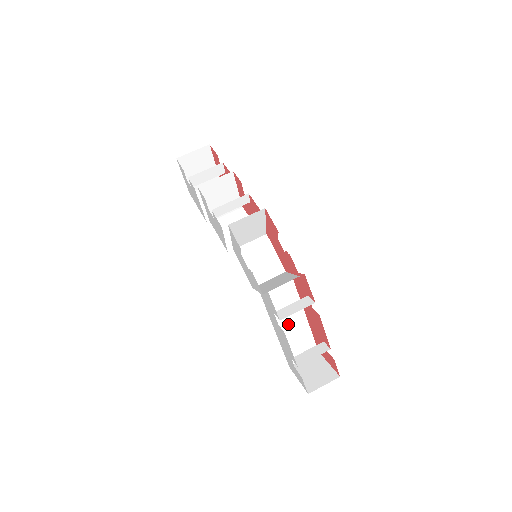
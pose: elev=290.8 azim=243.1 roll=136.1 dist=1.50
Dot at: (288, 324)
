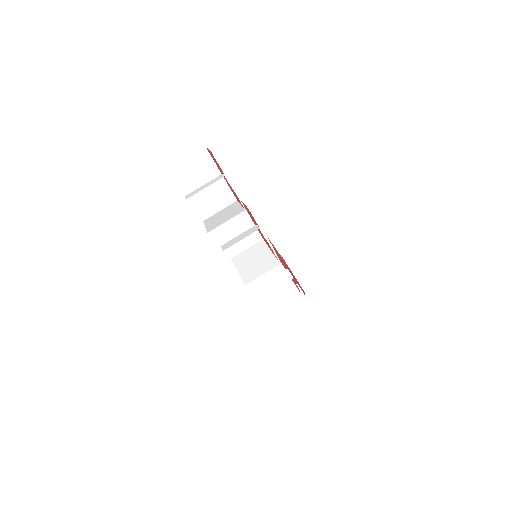
Dot at: occluded
